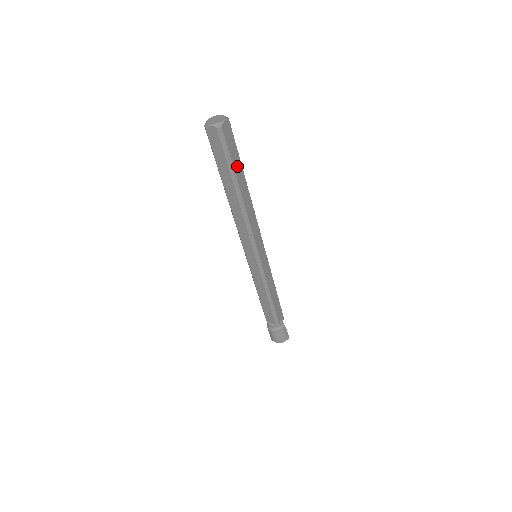
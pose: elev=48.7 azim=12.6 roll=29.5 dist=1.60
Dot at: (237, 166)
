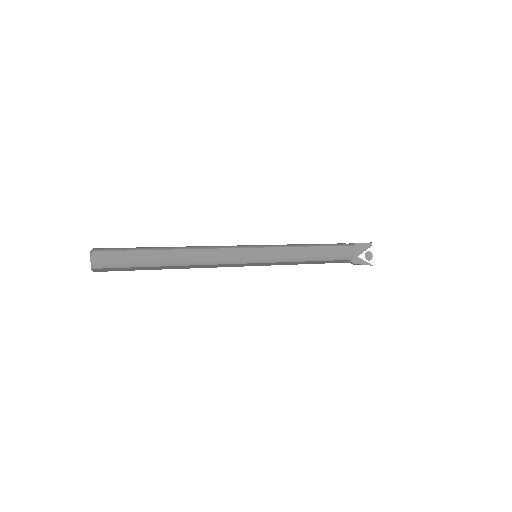
Dot at: (142, 268)
